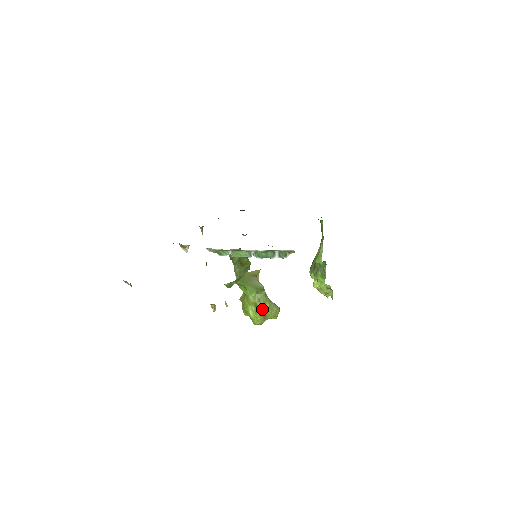
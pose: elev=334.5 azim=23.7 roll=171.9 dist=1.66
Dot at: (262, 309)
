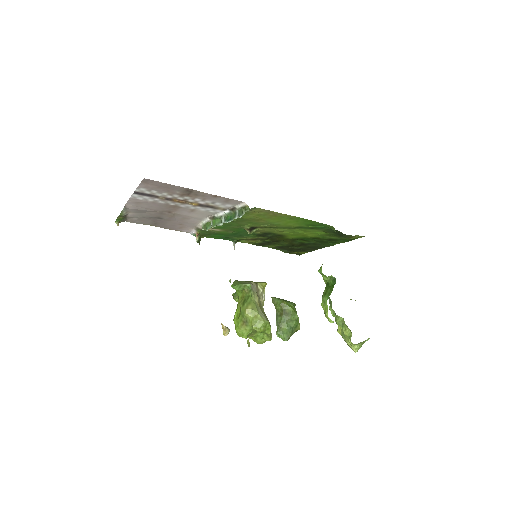
Dot at: (243, 311)
